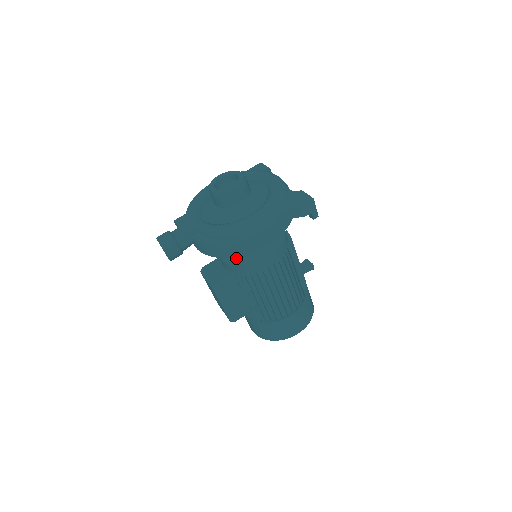
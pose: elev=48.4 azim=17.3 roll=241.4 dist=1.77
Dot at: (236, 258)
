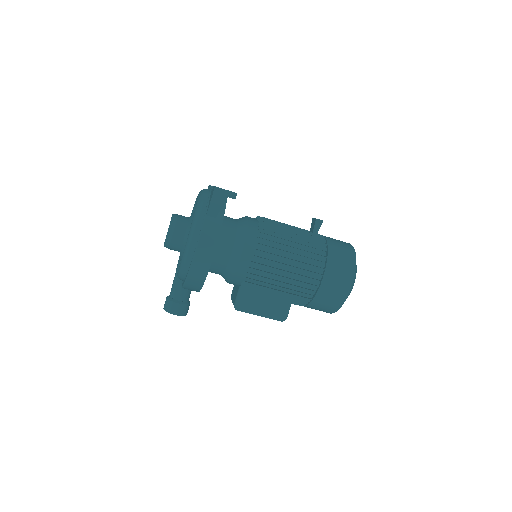
Dot at: (226, 275)
